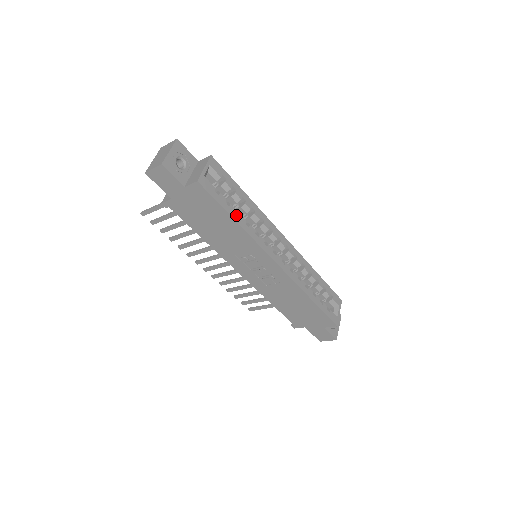
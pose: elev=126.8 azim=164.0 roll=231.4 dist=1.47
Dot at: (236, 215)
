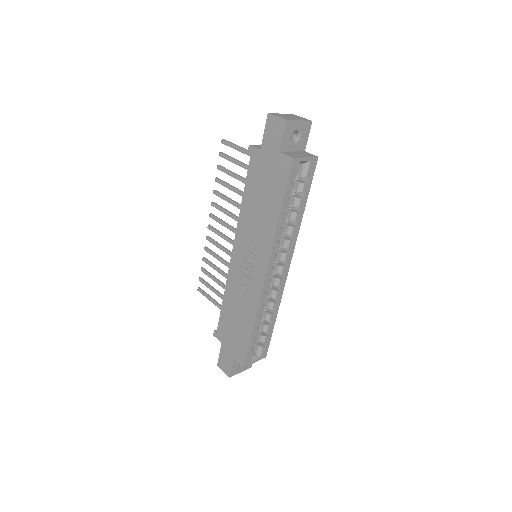
Dot at: occluded
